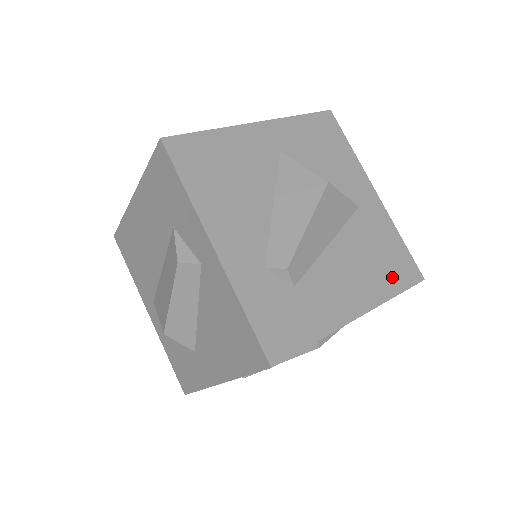
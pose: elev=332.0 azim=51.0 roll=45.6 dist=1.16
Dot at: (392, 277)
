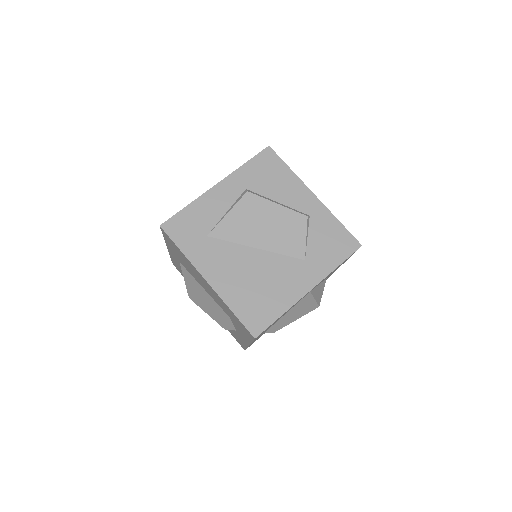
Dot at: occluded
